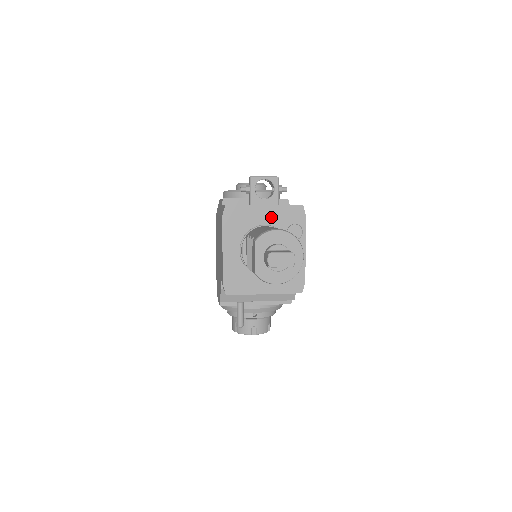
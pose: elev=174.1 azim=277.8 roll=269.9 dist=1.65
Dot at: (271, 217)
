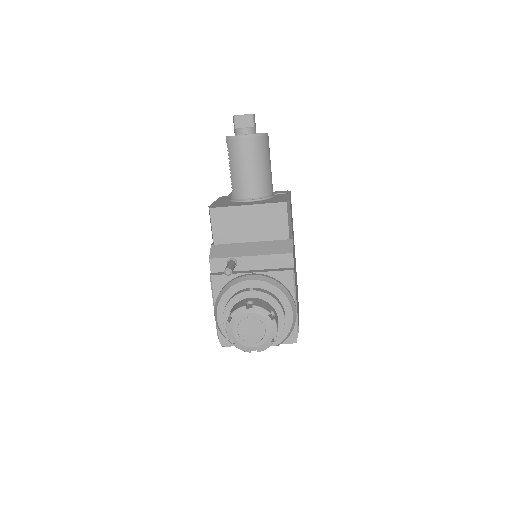
Dot at: occluded
